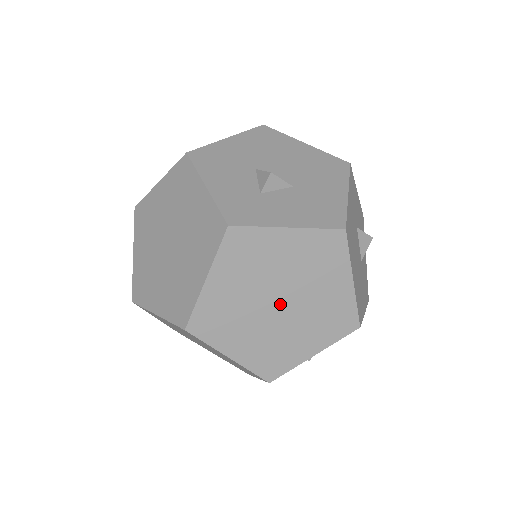
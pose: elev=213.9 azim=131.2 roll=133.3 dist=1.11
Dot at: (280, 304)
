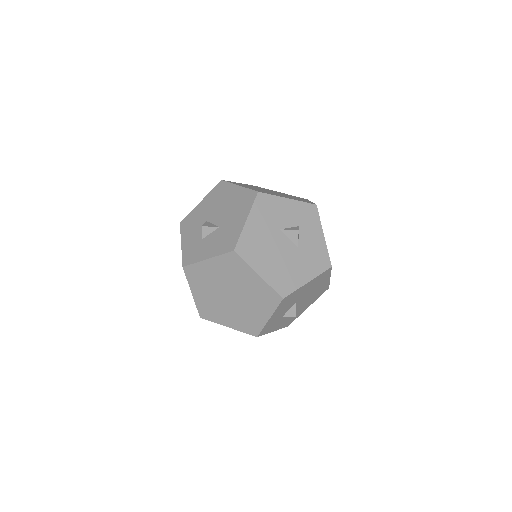
Dot at: (231, 296)
